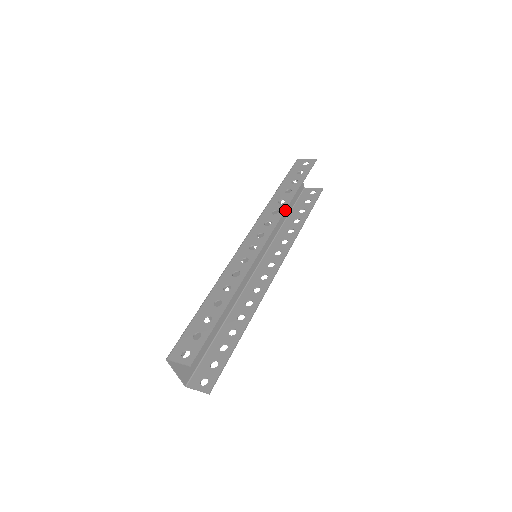
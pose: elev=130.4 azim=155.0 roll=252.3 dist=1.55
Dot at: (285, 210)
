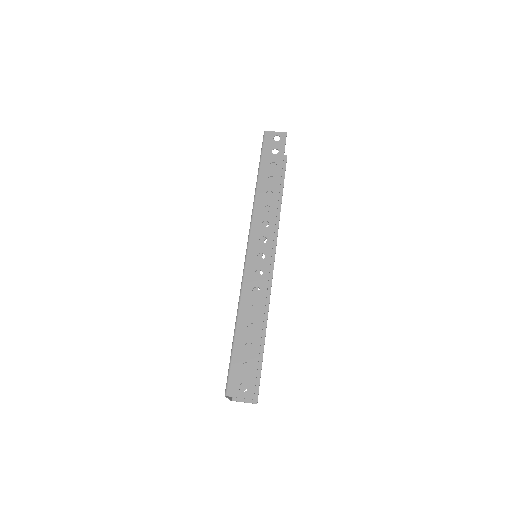
Dot at: (277, 206)
